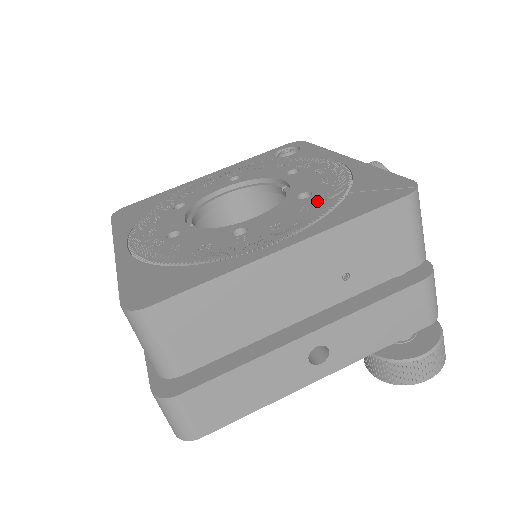
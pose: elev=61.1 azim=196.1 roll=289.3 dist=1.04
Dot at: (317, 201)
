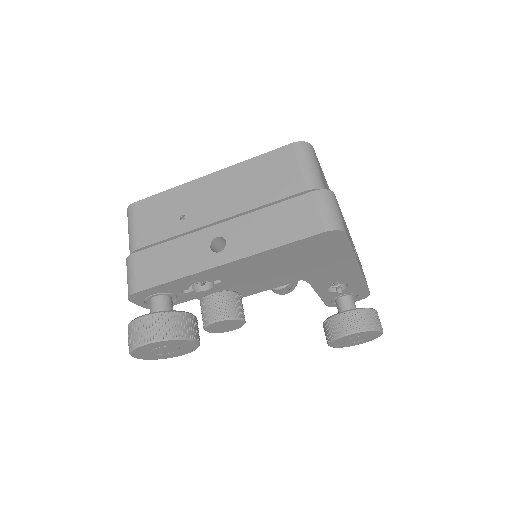
Dot at: occluded
